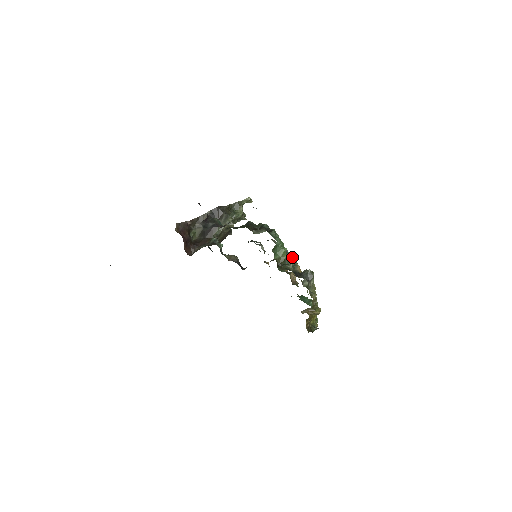
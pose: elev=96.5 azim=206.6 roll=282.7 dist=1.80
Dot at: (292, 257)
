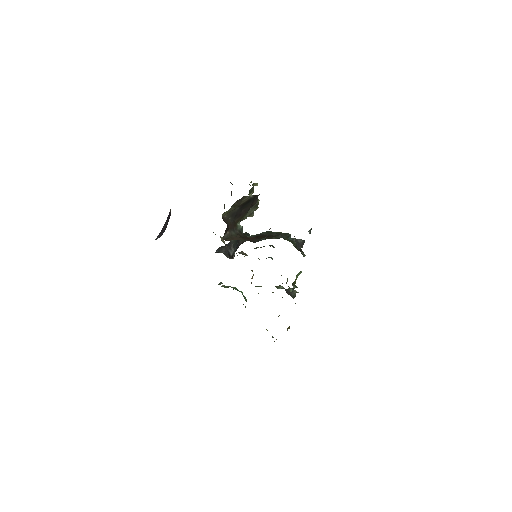
Dot at: occluded
